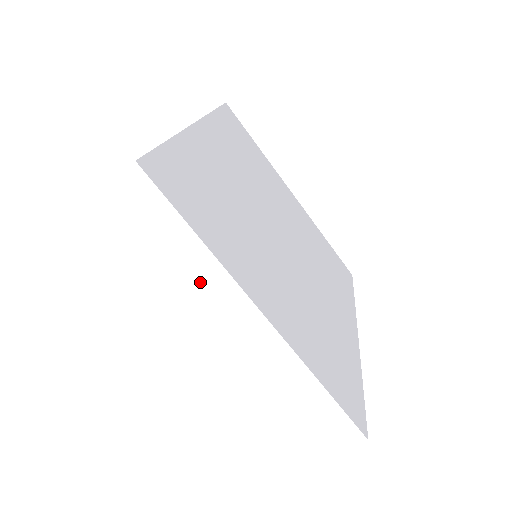
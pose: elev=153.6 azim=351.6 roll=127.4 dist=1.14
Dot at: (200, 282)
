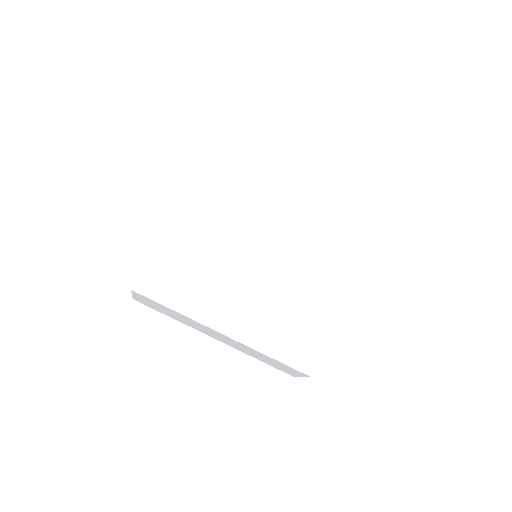
Dot at: (189, 321)
